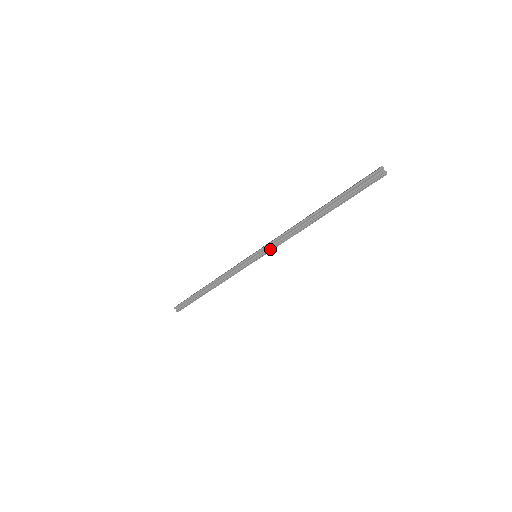
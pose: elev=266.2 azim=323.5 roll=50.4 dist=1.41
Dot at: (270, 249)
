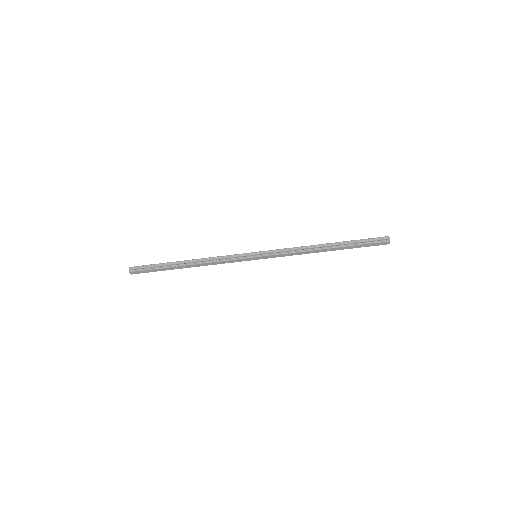
Dot at: (275, 253)
